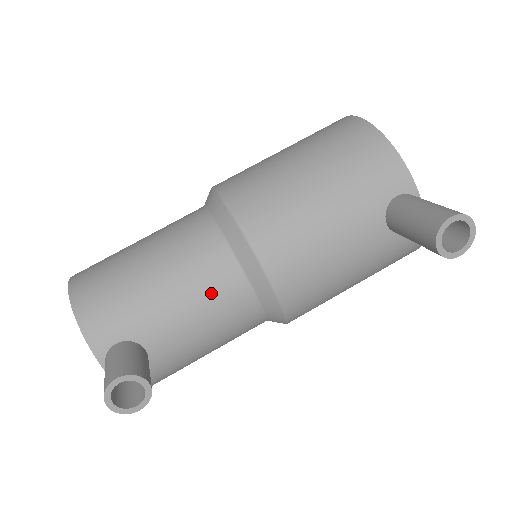
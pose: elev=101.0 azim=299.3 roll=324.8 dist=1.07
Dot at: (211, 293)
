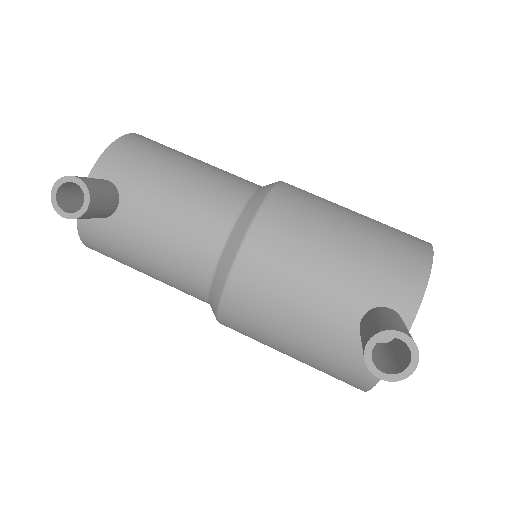
Dot at: (195, 221)
